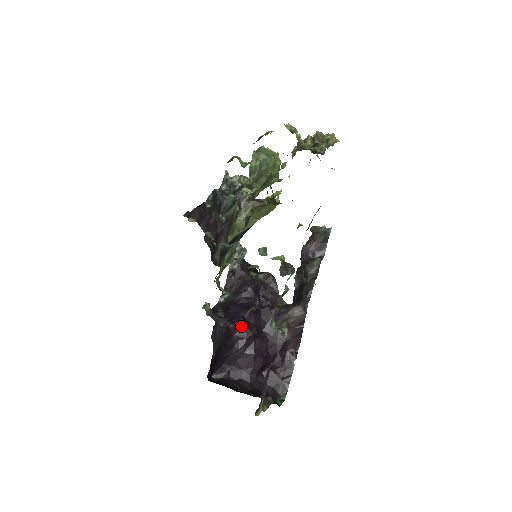
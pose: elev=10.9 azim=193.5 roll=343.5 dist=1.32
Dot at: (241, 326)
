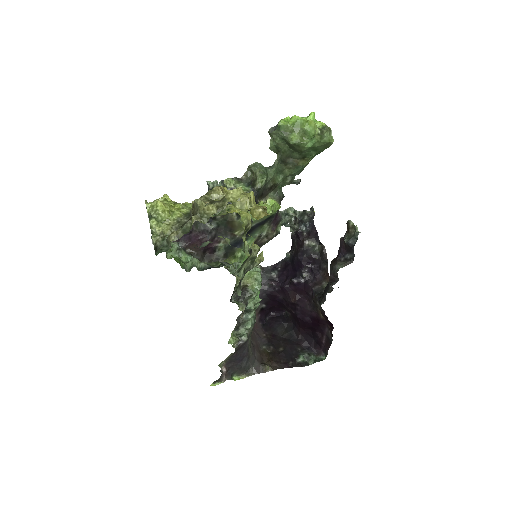
Dot at: (284, 292)
